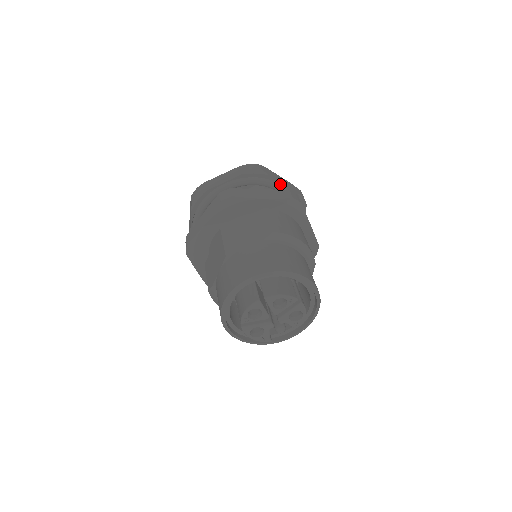
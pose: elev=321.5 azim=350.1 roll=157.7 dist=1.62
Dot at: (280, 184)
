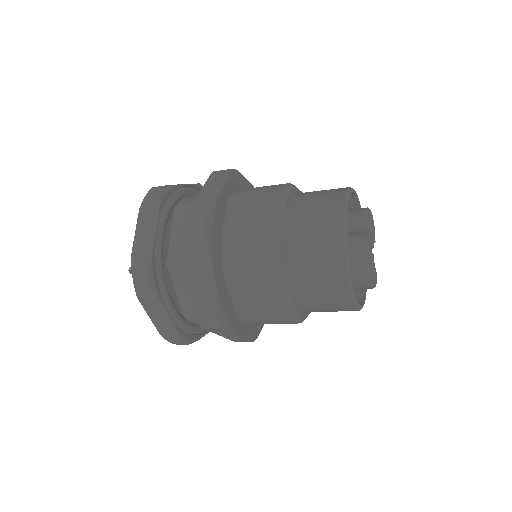
Dot at: (184, 187)
